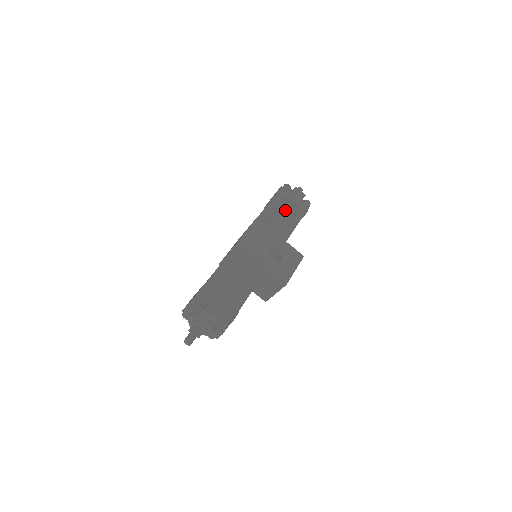
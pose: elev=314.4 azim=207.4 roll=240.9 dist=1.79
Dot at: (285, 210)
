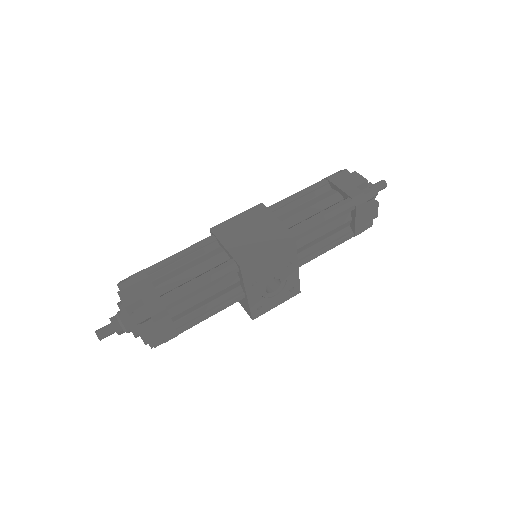
Dot at: (337, 226)
